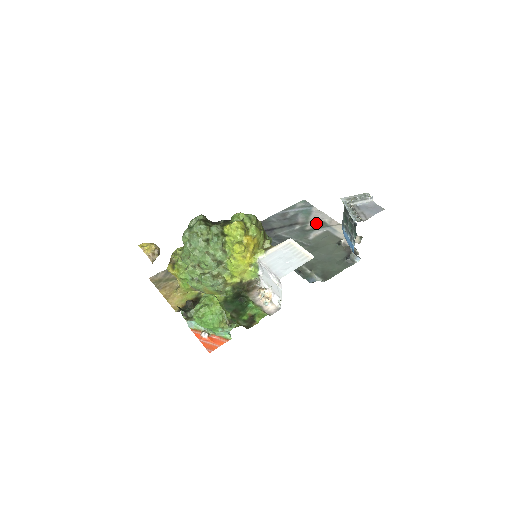
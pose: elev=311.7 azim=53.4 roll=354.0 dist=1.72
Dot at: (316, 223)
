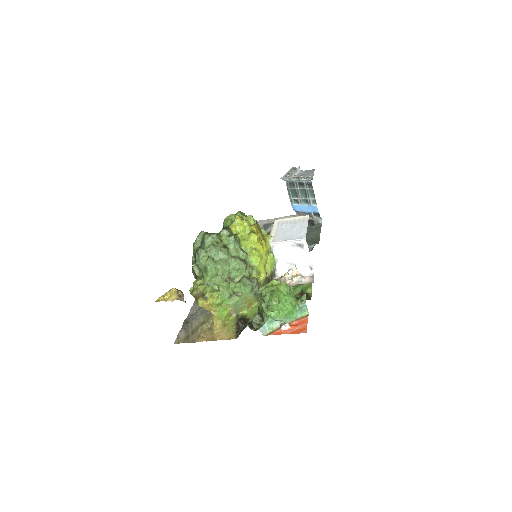
Dot at: occluded
